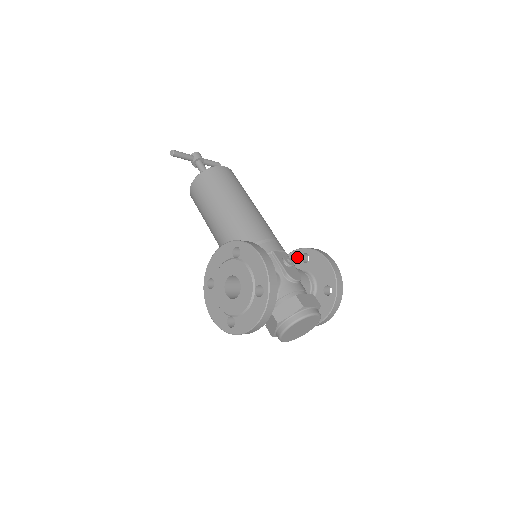
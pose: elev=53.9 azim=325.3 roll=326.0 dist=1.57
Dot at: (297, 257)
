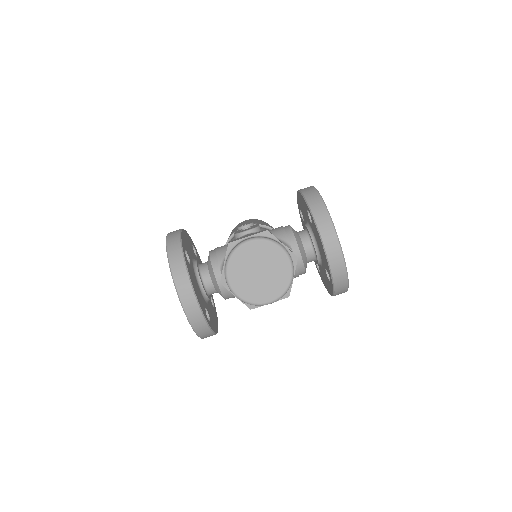
Dot at: (303, 224)
